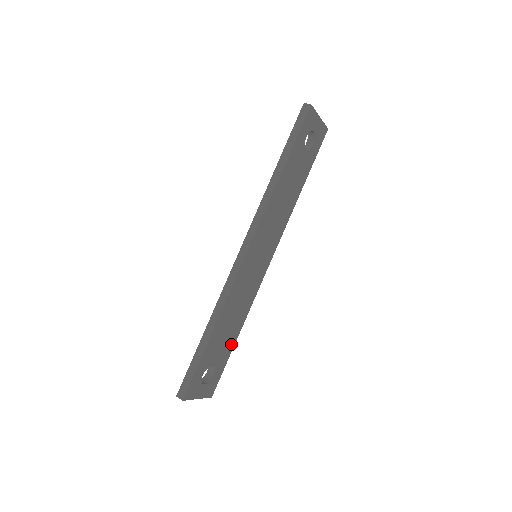
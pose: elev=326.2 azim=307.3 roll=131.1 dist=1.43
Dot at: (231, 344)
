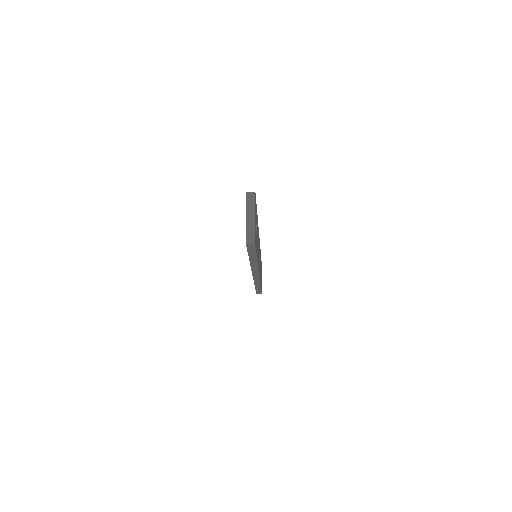
Dot at: occluded
